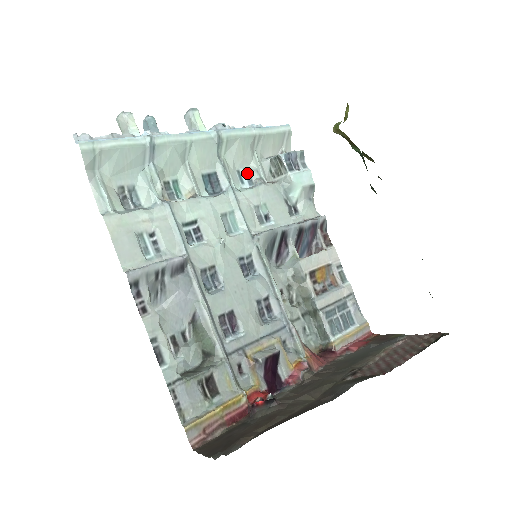
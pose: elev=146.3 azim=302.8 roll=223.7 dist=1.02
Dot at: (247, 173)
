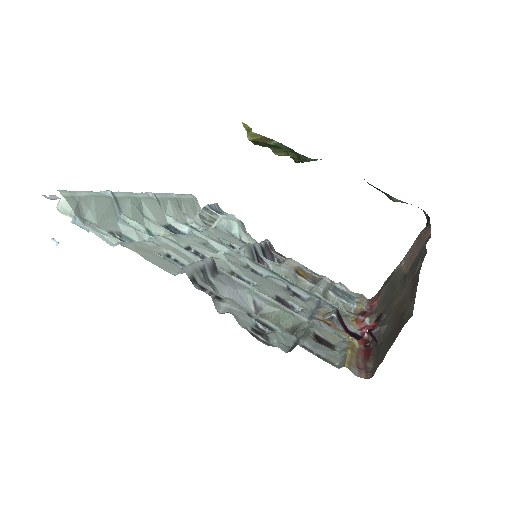
Dot at: occluded
